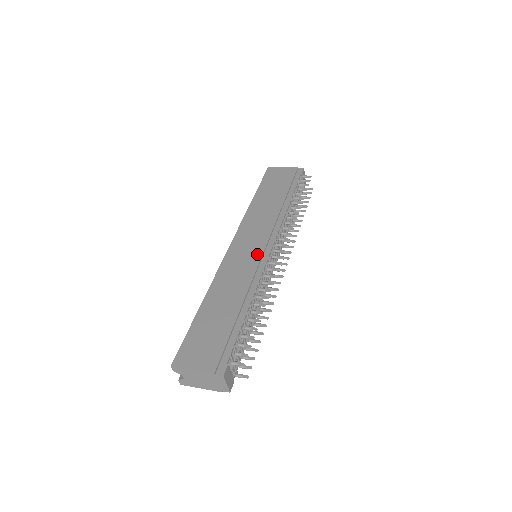
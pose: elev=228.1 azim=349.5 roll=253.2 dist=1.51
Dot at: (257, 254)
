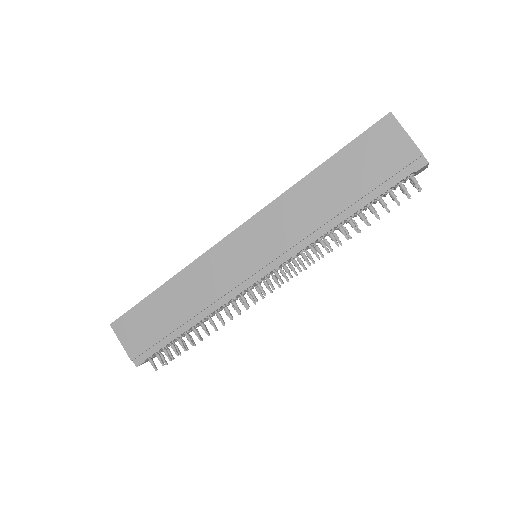
Dot at: (244, 273)
